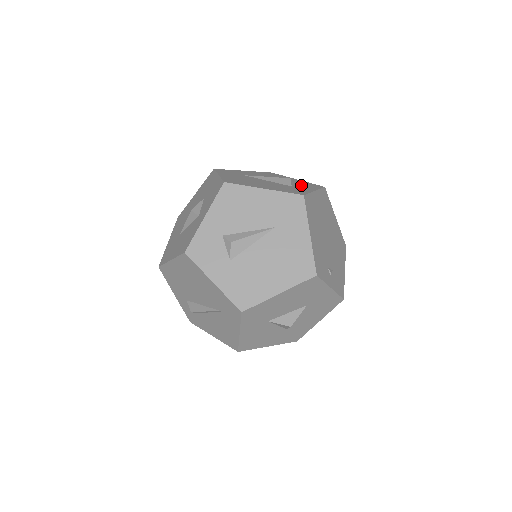
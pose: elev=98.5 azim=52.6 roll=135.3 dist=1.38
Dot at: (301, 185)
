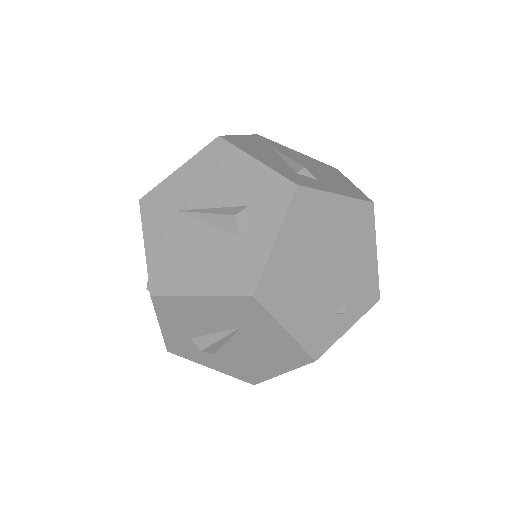
Dot at: (257, 212)
